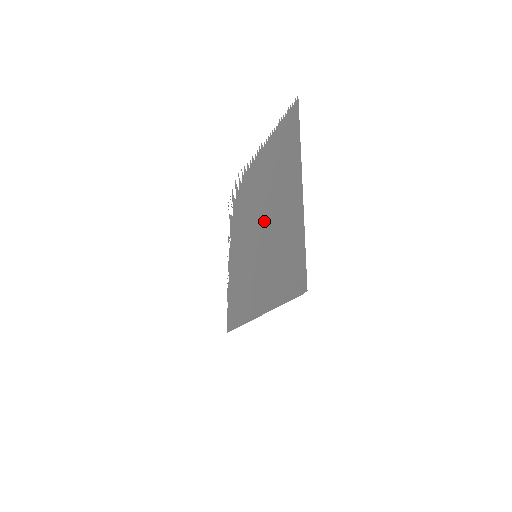
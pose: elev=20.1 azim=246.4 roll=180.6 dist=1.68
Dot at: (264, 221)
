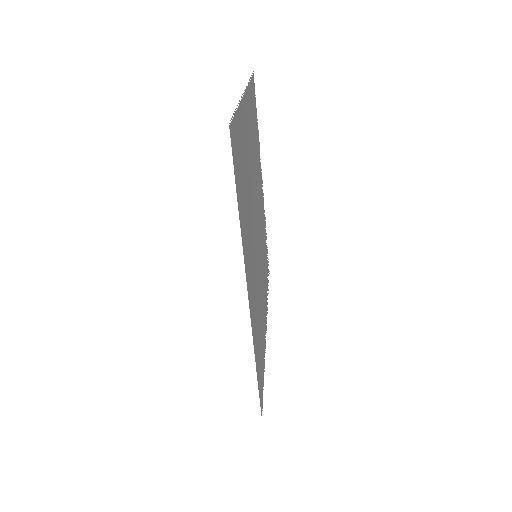
Dot at: occluded
